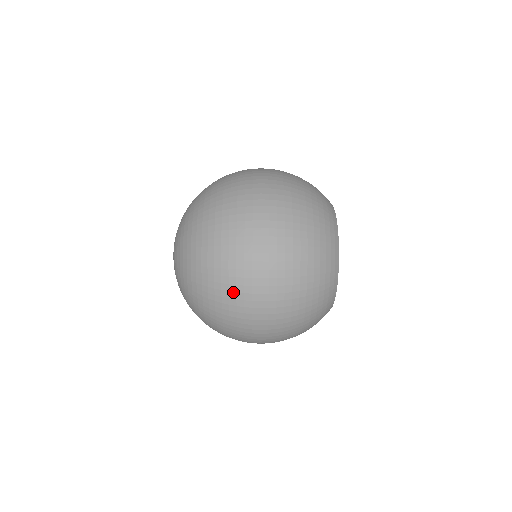
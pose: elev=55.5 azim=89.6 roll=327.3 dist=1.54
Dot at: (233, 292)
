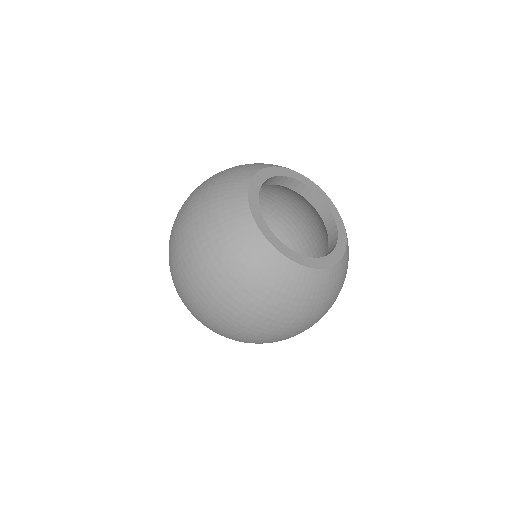
Dot at: (262, 343)
